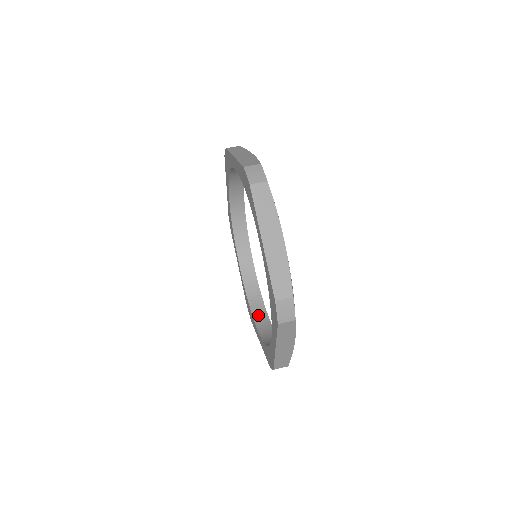
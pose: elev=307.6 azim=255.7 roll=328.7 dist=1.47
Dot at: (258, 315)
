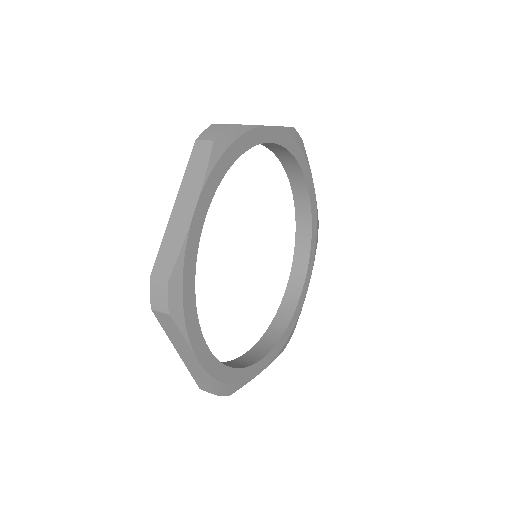
Dot at: occluded
